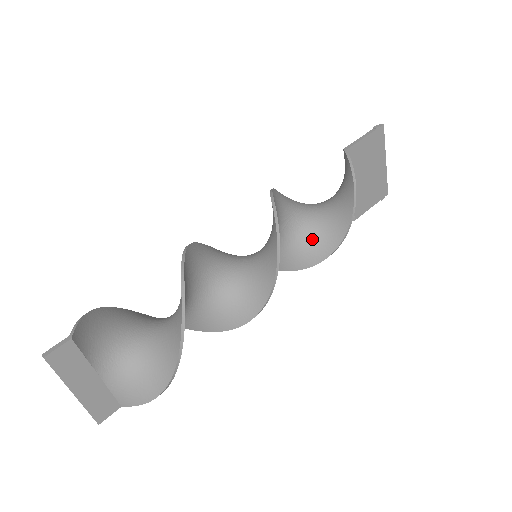
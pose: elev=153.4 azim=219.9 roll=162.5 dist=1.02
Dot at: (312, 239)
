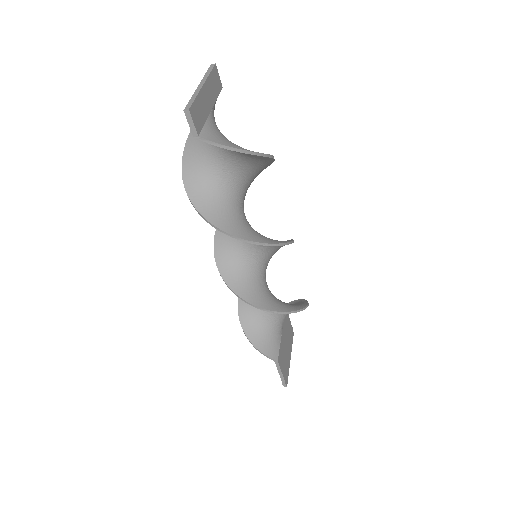
Dot at: (279, 300)
